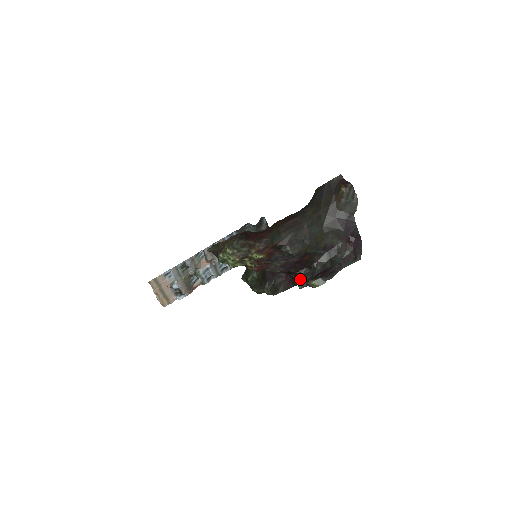
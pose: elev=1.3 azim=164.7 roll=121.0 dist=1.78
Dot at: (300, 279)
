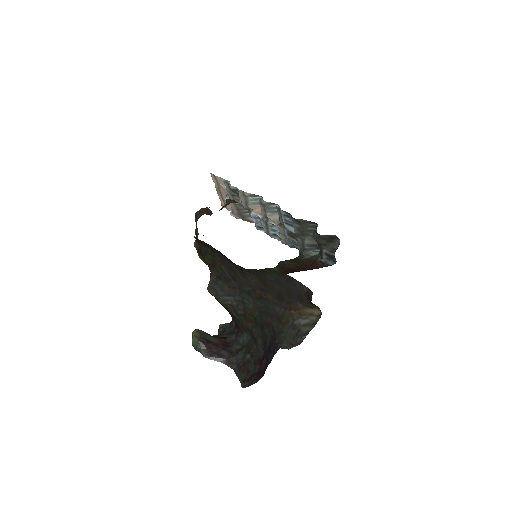
Dot at: occluded
